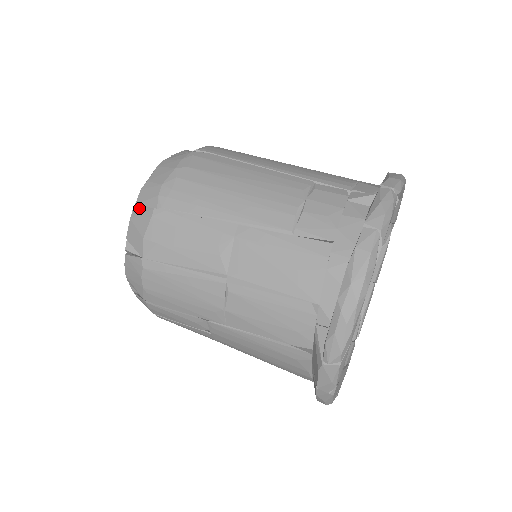
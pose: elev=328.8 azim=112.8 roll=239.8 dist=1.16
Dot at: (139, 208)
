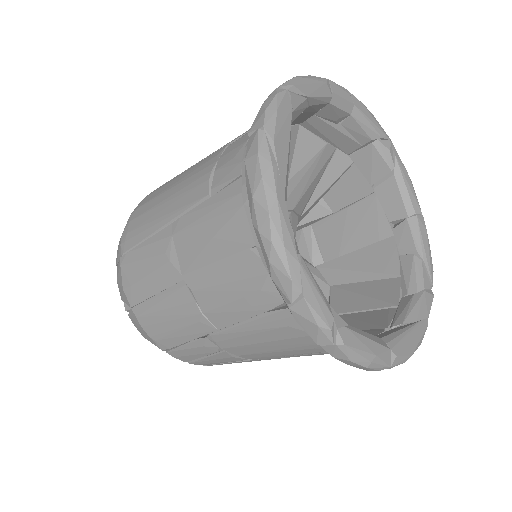
Dot at: (117, 267)
